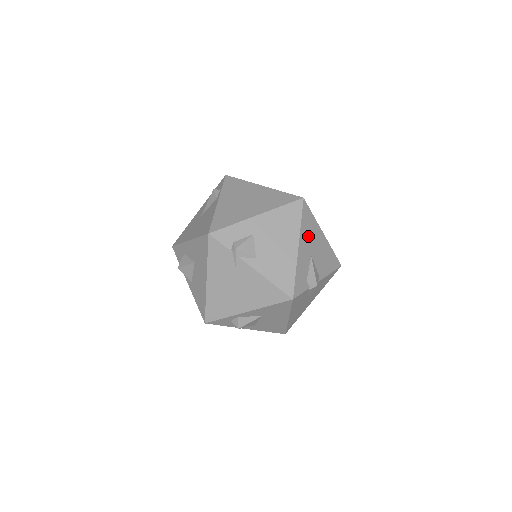
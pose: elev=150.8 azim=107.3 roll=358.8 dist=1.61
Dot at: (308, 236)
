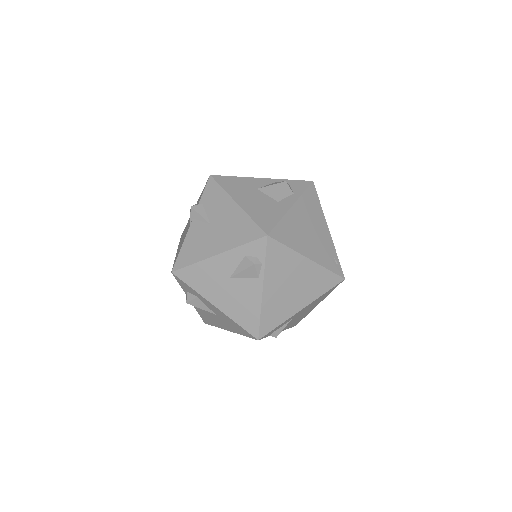
Dot at: occluded
